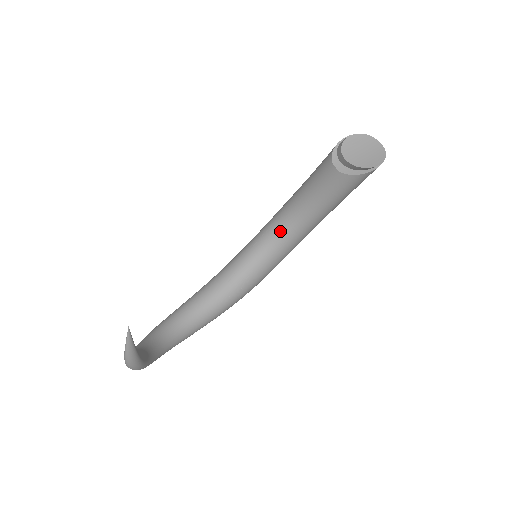
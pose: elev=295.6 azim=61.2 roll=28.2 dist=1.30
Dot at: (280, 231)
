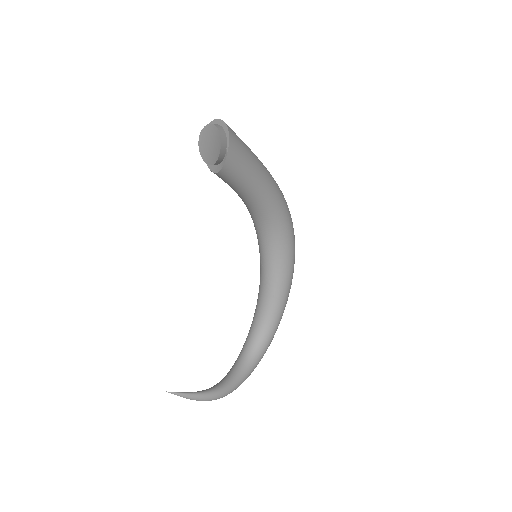
Dot at: (257, 223)
